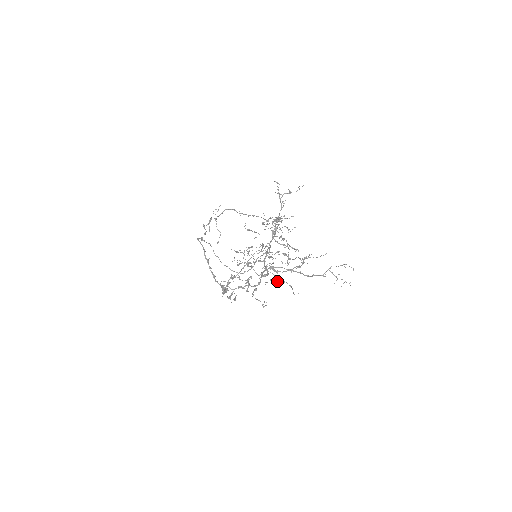
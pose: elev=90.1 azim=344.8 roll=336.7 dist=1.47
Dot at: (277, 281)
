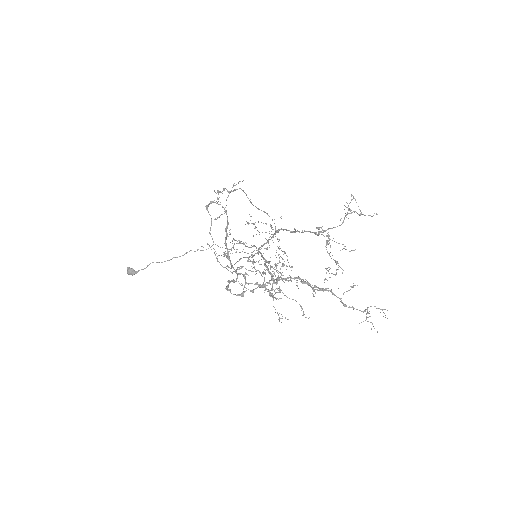
Dot at: occluded
